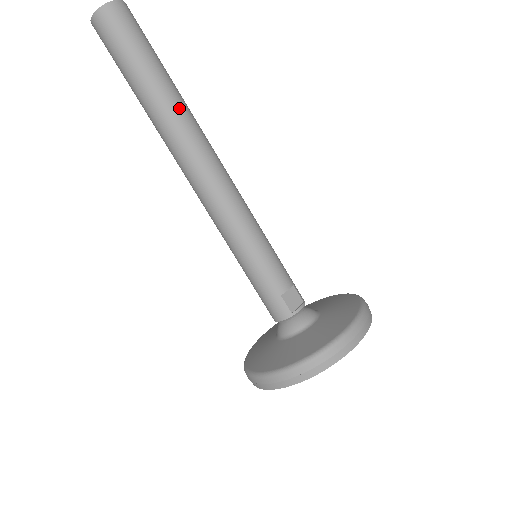
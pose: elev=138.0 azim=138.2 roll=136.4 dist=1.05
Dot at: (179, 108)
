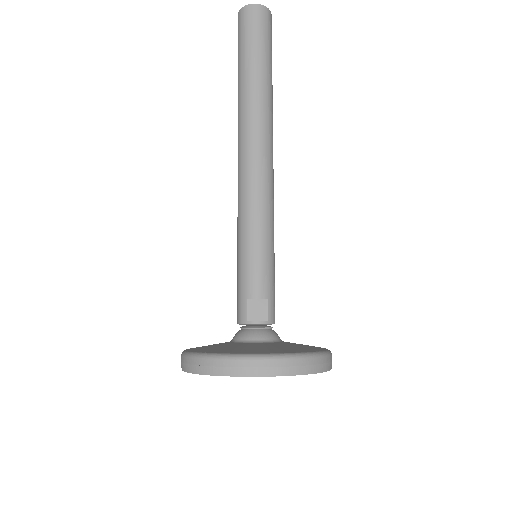
Dot at: (256, 99)
